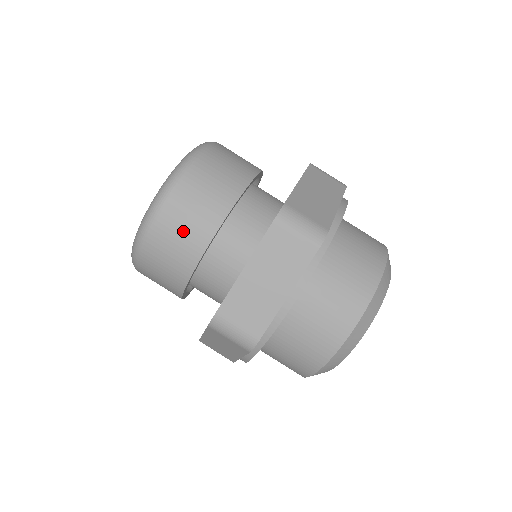
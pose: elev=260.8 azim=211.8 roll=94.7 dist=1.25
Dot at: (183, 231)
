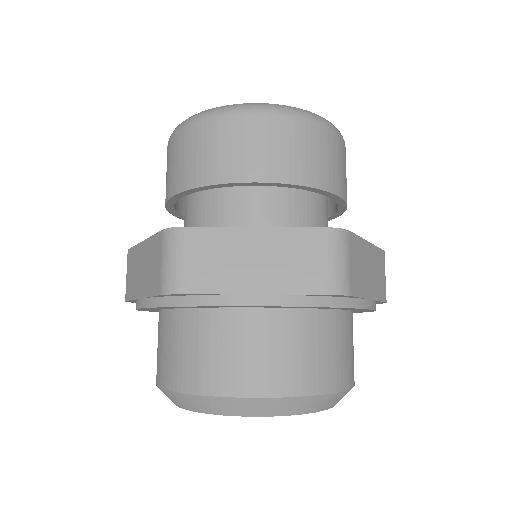
Dot at: (249, 148)
